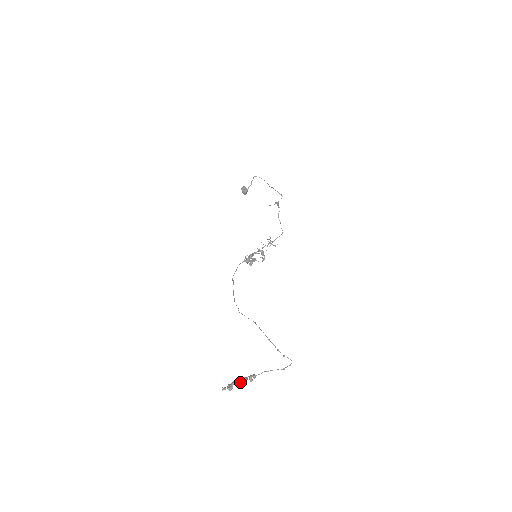
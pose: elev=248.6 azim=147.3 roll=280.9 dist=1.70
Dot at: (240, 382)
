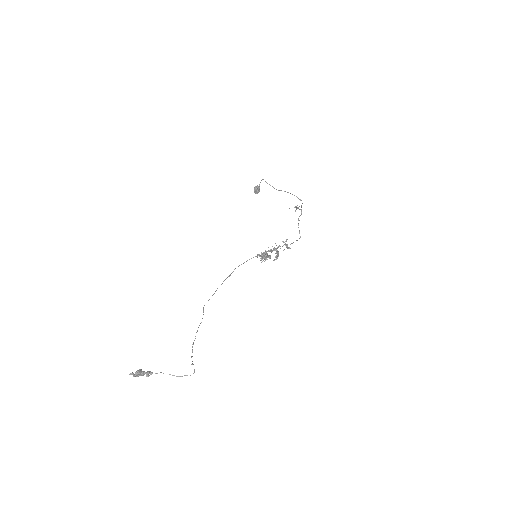
Dot at: (140, 373)
